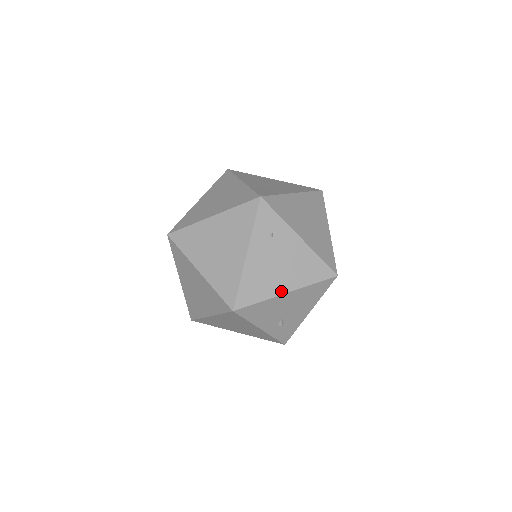
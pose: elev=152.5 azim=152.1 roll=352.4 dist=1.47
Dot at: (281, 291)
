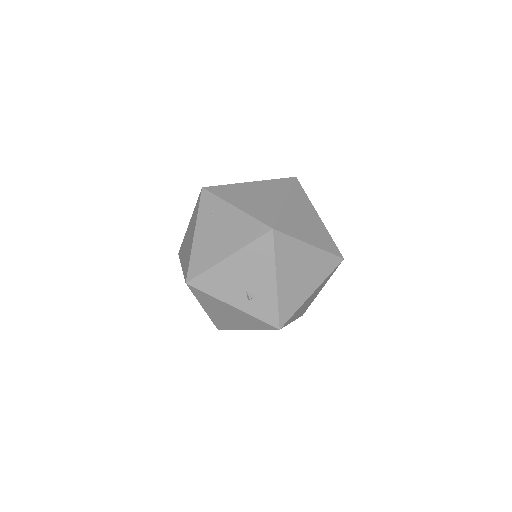
Dot at: (223, 257)
